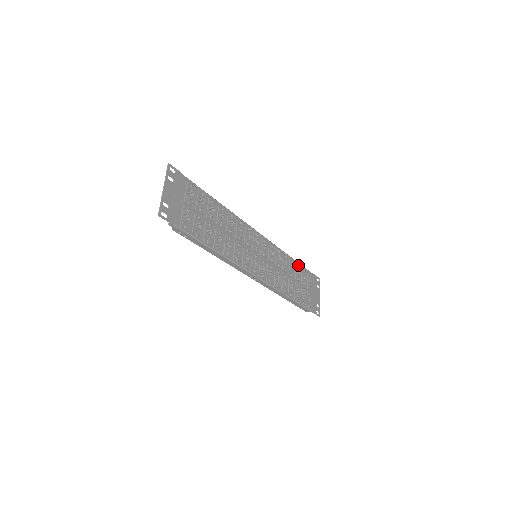
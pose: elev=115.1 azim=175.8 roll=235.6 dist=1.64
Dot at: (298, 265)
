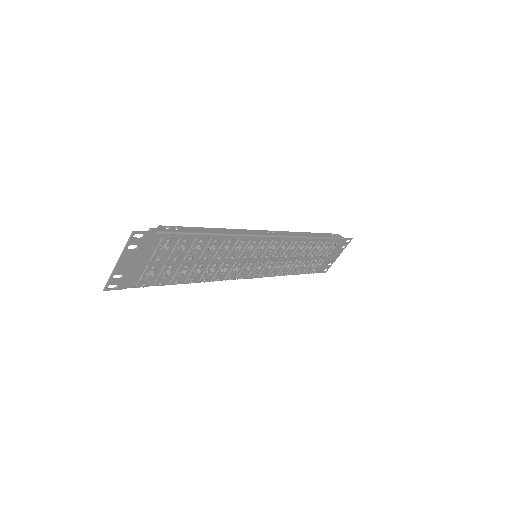
Dot at: (321, 243)
